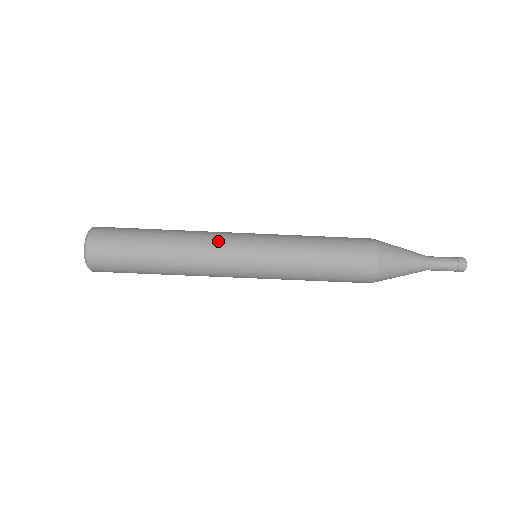
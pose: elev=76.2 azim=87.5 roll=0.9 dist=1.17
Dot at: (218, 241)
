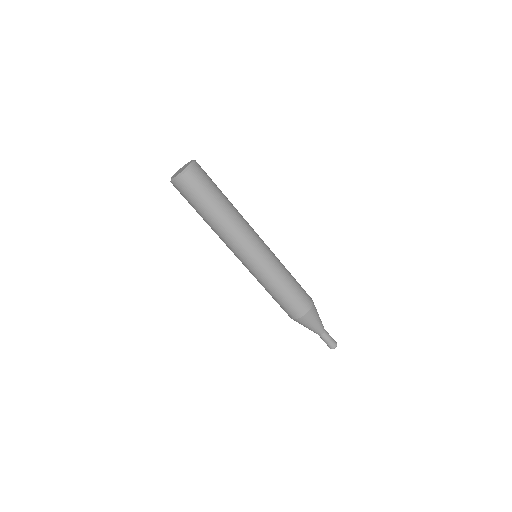
Dot at: (251, 234)
